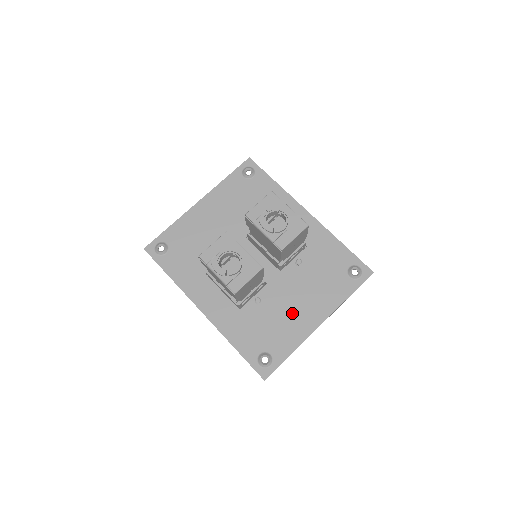
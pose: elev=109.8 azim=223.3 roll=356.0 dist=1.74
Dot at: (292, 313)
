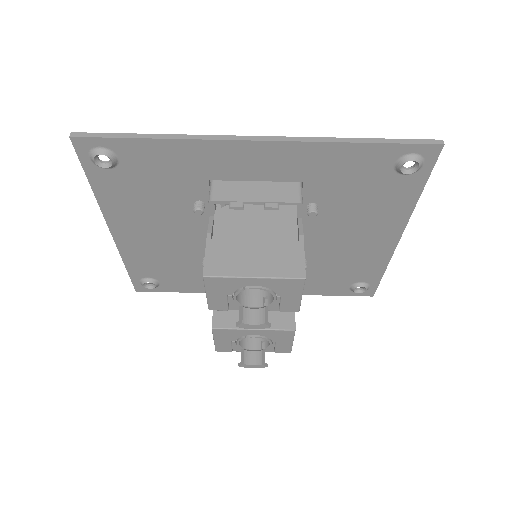
Dot at: (353, 248)
